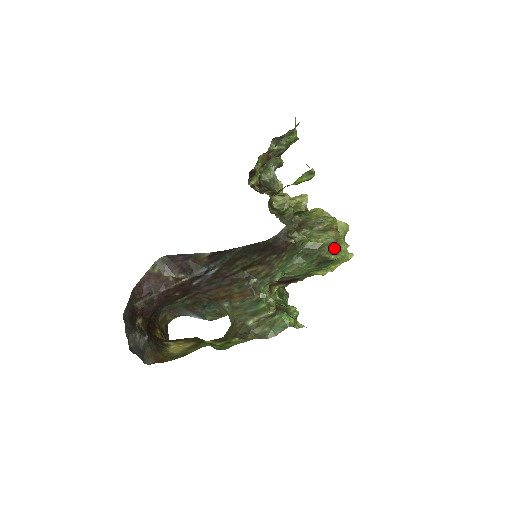
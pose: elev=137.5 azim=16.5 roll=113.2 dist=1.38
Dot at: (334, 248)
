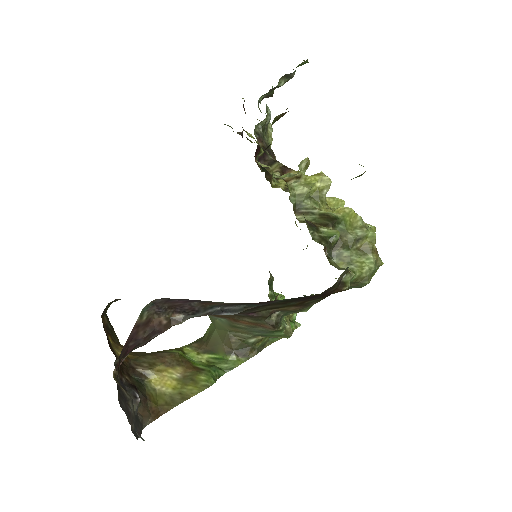
Dot at: (372, 274)
